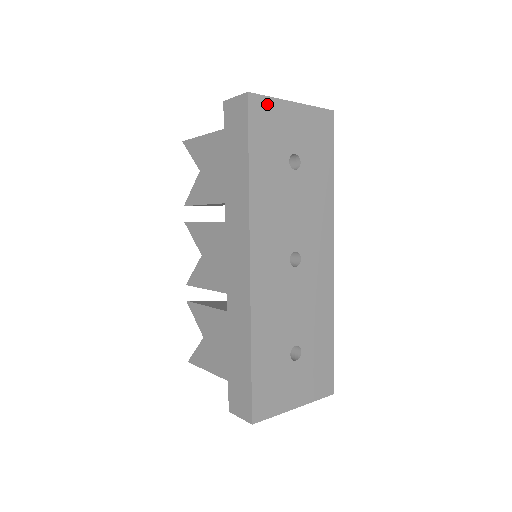
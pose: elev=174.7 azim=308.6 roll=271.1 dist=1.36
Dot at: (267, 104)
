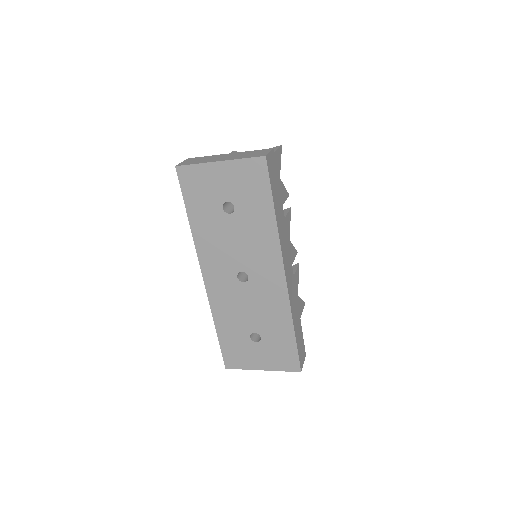
Dot at: (193, 170)
